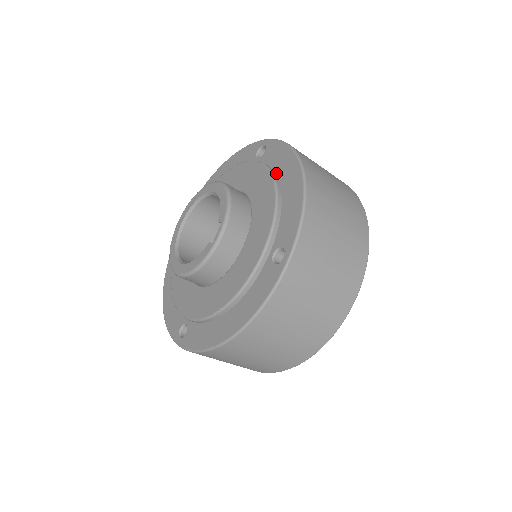
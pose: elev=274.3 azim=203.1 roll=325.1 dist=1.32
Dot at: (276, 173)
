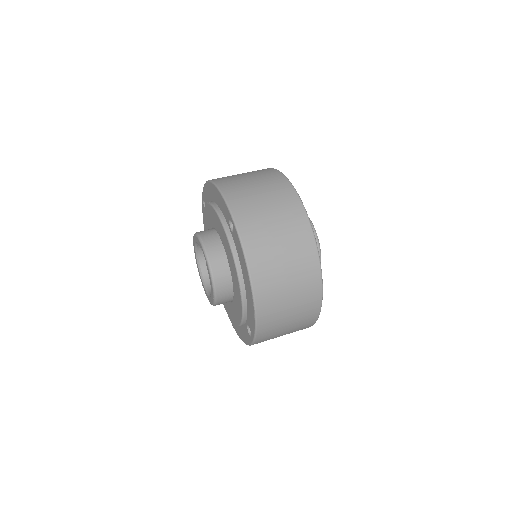
Dot at: (210, 201)
